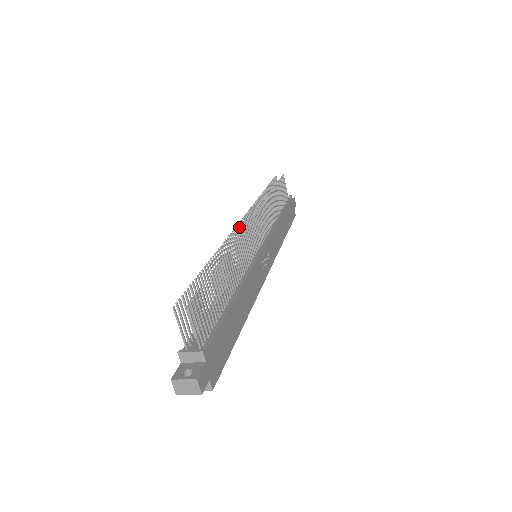
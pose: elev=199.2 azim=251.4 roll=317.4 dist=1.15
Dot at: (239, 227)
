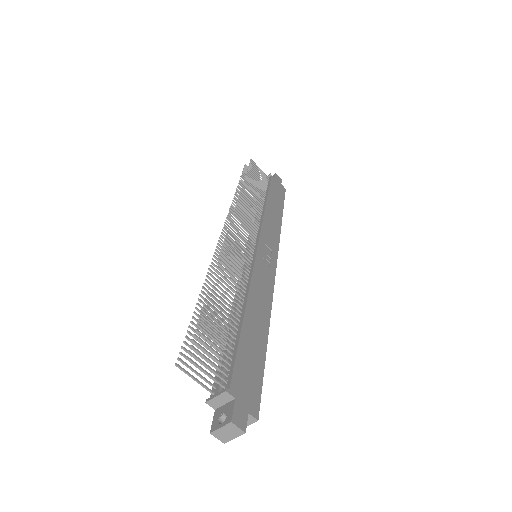
Dot at: (222, 240)
